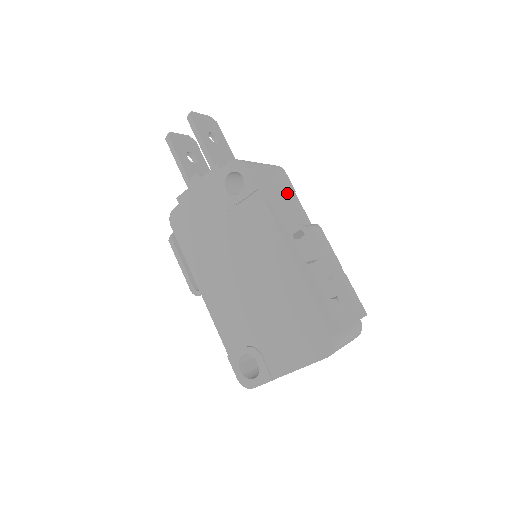
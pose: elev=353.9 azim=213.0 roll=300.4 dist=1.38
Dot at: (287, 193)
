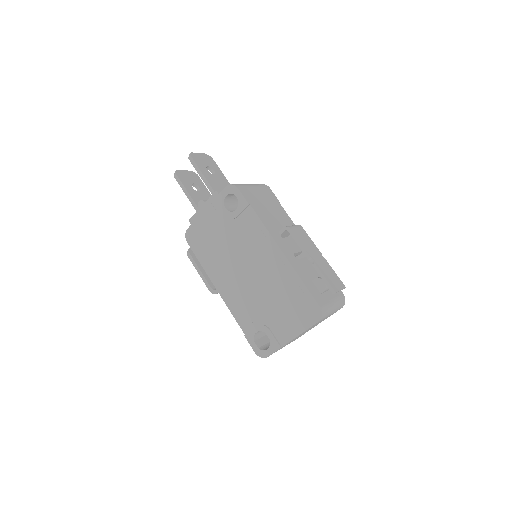
Dot at: (273, 204)
